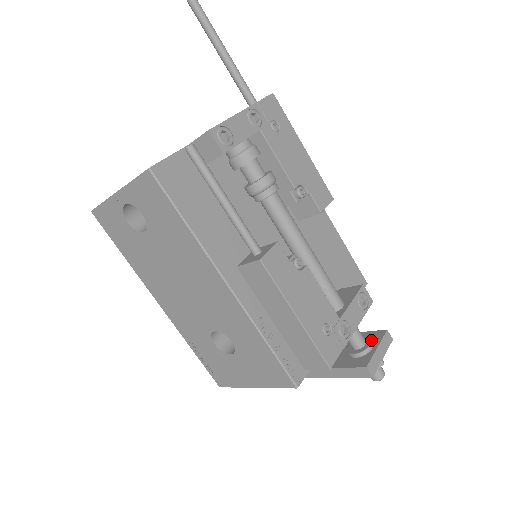
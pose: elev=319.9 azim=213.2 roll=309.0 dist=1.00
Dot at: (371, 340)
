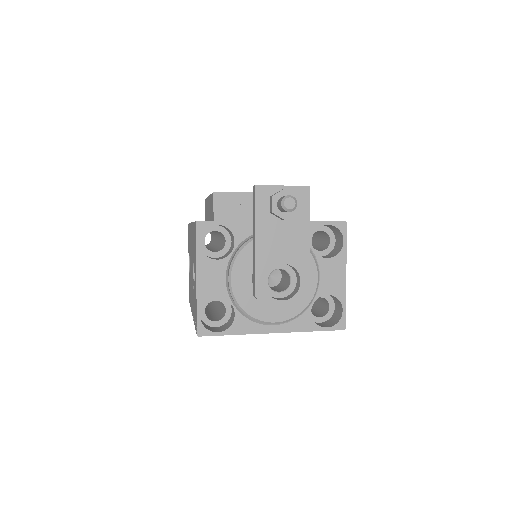
Dot at: occluded
